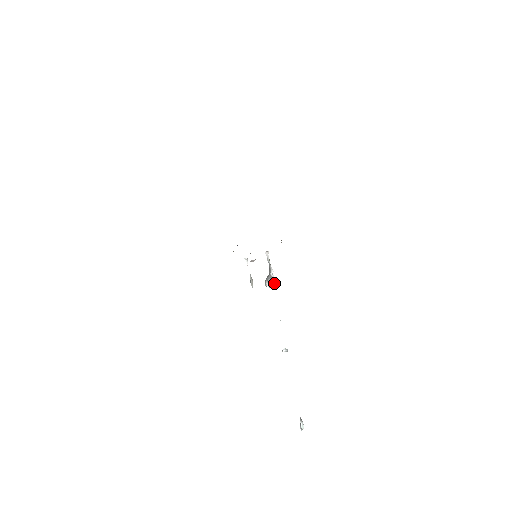
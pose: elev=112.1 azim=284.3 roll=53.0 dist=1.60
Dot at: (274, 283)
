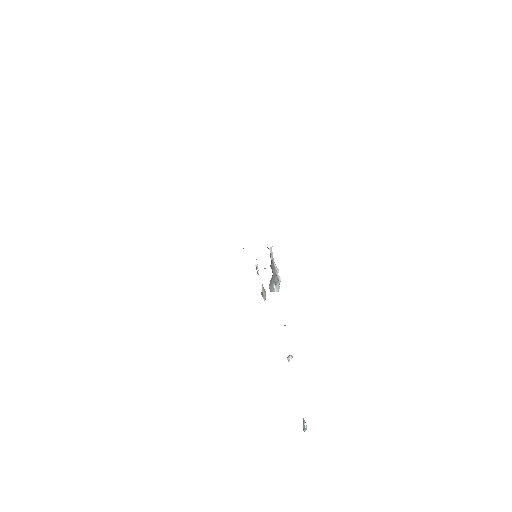
Dot at: (279, 284)
